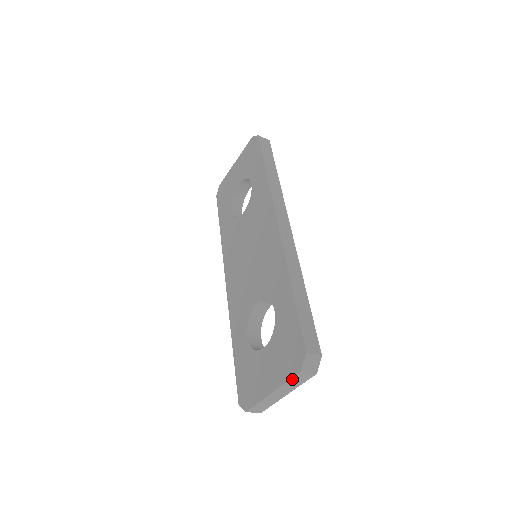
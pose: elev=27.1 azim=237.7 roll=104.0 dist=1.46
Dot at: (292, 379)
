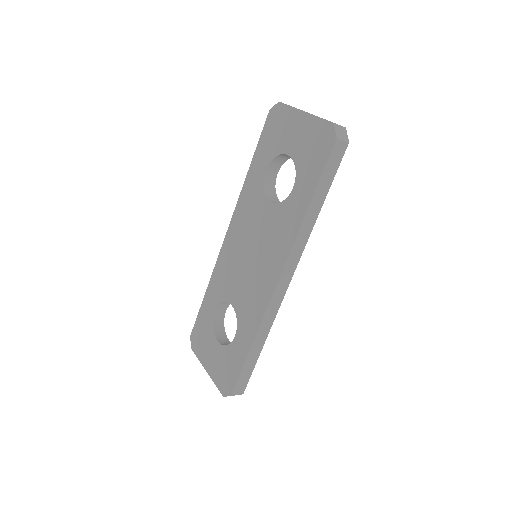
Dot at: (219, 387)
